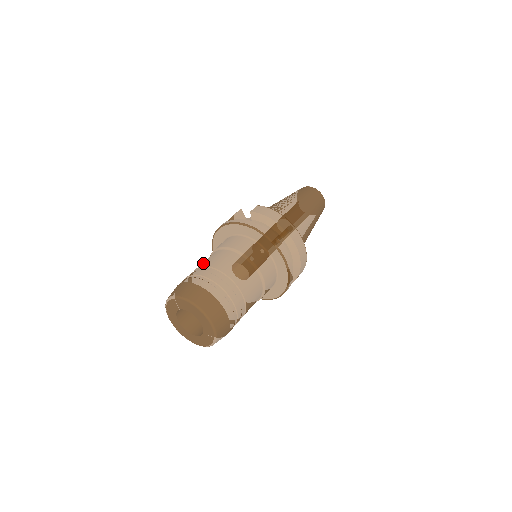
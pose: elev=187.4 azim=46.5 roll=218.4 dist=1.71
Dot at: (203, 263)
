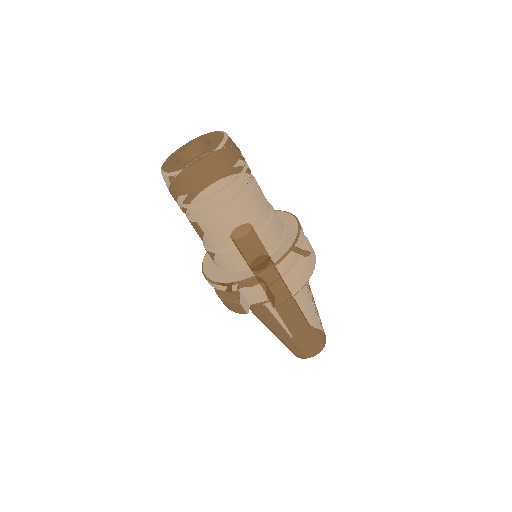
Dot at: occluded
